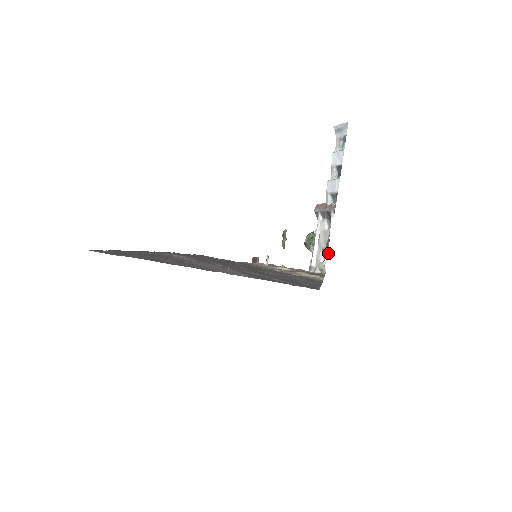
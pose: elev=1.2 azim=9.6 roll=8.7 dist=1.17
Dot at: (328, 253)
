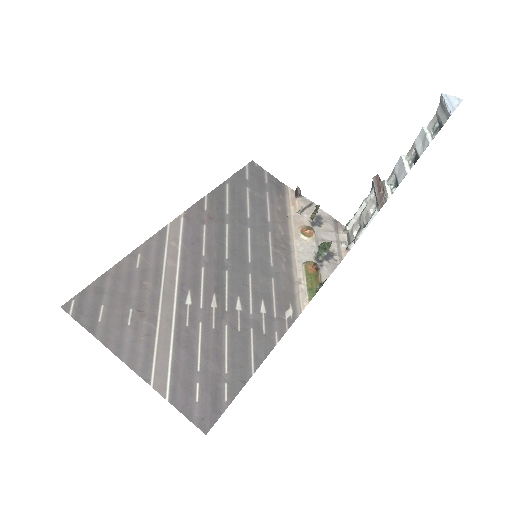
Dot at: occluded
